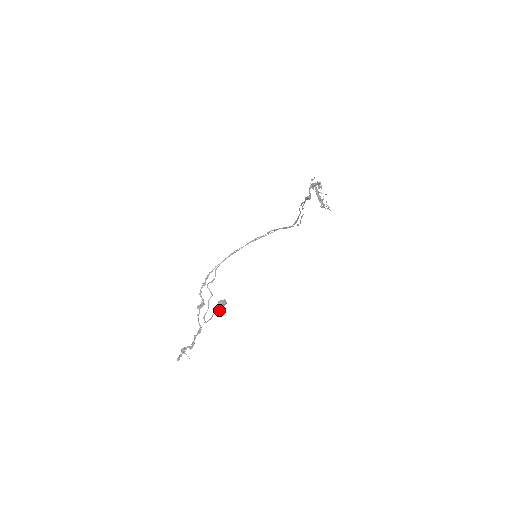
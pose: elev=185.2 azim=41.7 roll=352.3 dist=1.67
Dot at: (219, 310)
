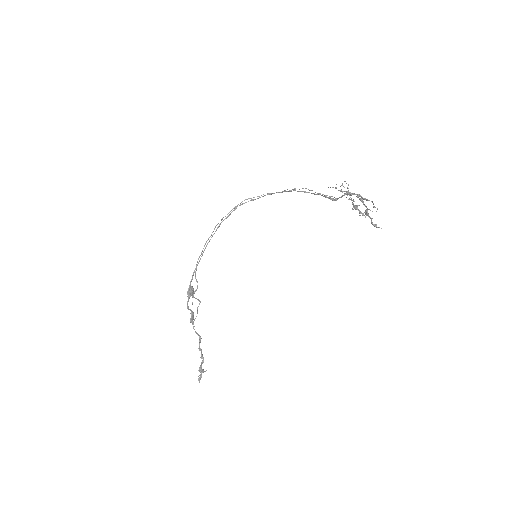
Dot at: occluded
